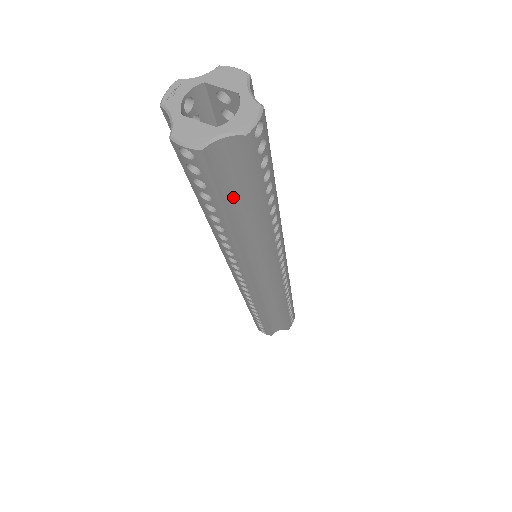
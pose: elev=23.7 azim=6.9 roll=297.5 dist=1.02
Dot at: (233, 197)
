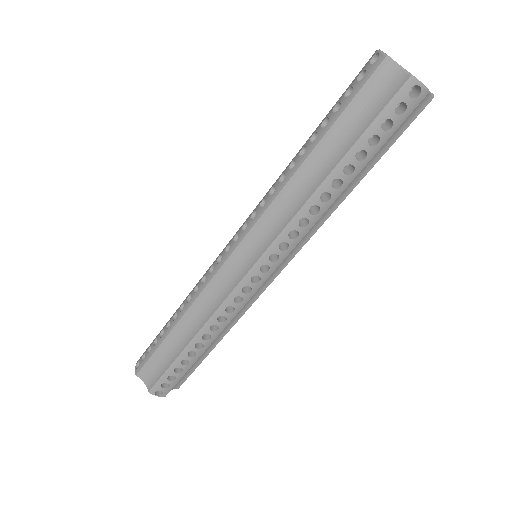
Dot at: (345, 127)
